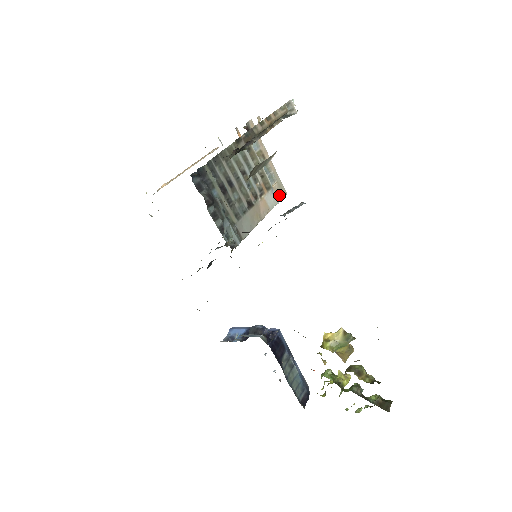
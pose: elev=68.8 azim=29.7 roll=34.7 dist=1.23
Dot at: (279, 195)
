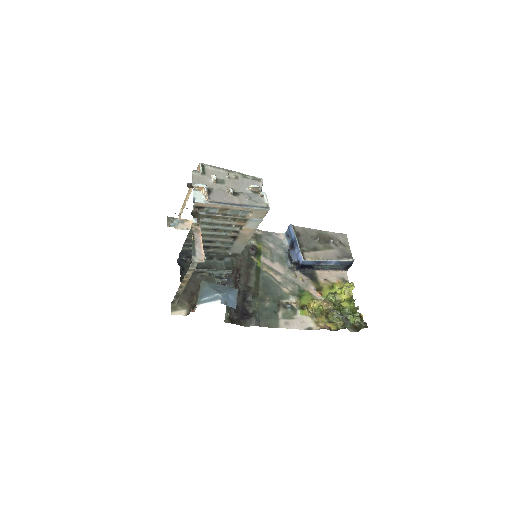
Dot at: (260, 216)
